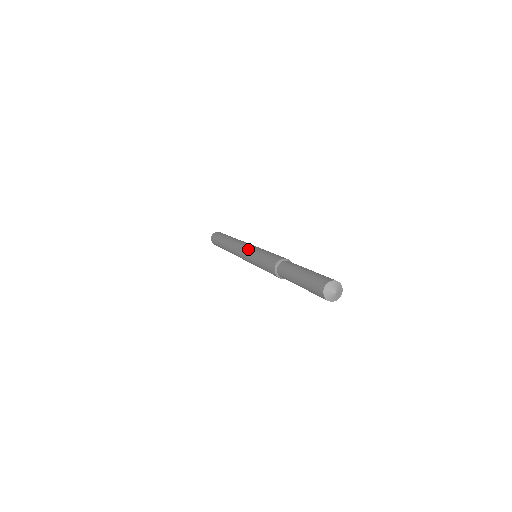
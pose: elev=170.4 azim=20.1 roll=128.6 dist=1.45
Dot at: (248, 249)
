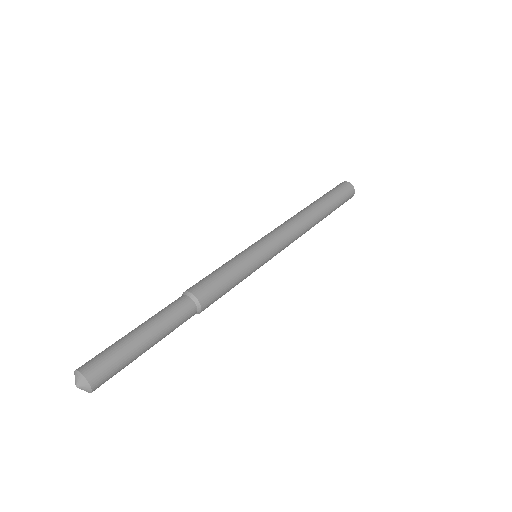
Dot at: (261, 243)
